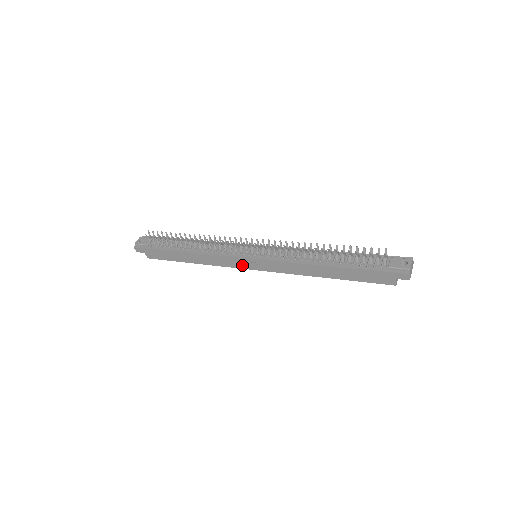
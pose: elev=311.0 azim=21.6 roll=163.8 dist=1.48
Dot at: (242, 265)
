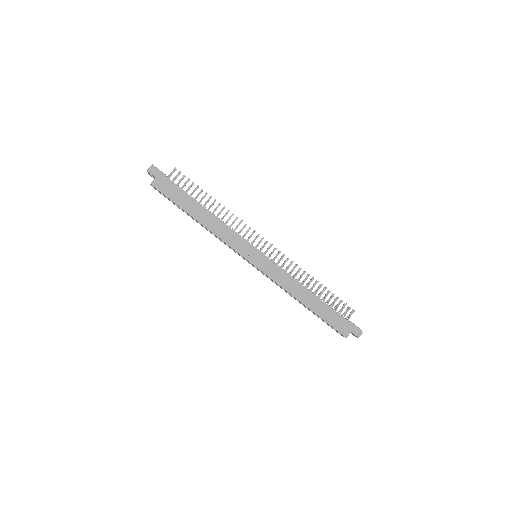
Dot at: (245, 252)
